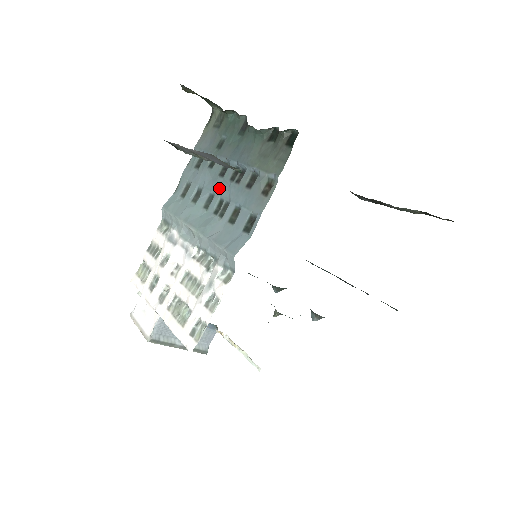
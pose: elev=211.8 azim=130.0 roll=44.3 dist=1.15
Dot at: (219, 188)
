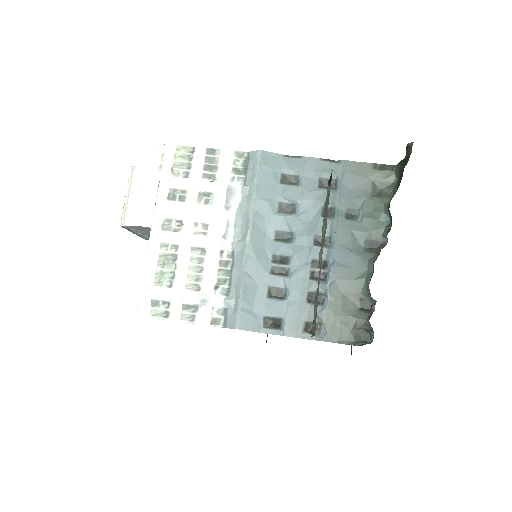
Dot at: (301, 247)
